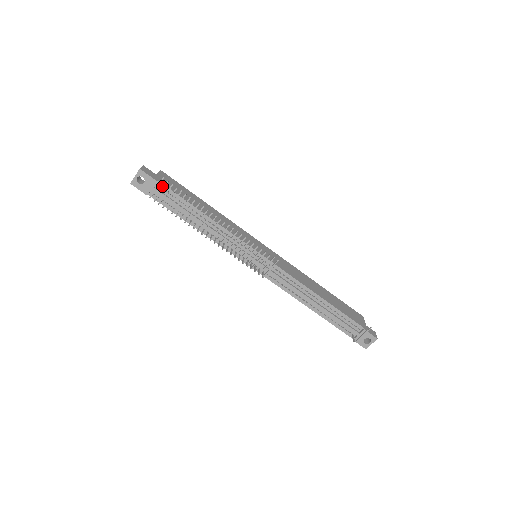
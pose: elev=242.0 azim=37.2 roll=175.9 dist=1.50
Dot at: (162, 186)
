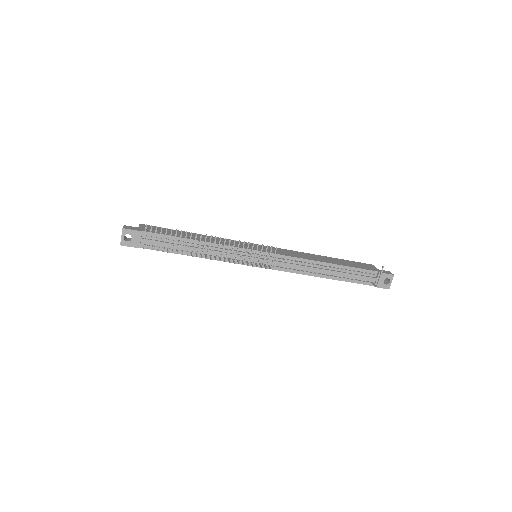
Dot at: (148, 234)
